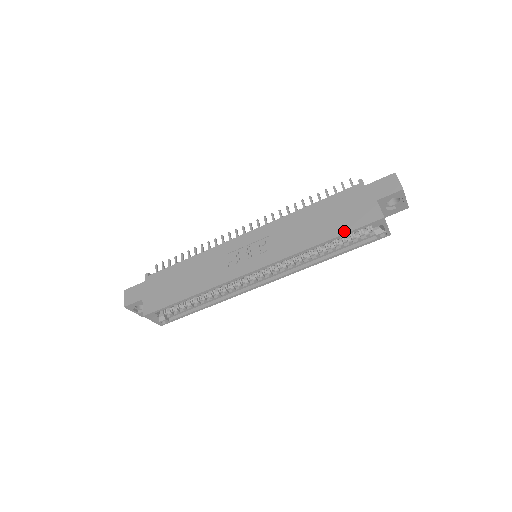
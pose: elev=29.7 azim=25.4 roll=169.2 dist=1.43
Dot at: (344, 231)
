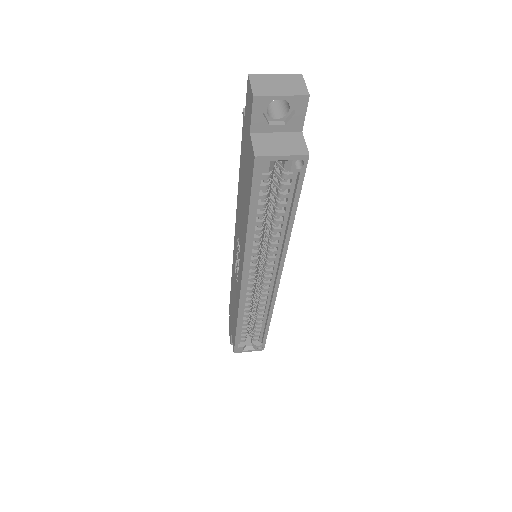
Dot at: (249, 199)
